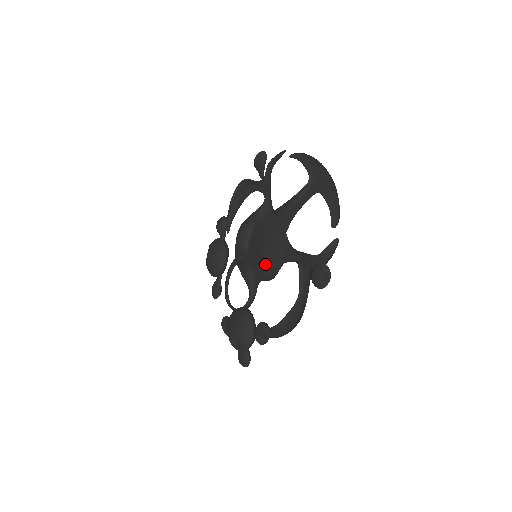
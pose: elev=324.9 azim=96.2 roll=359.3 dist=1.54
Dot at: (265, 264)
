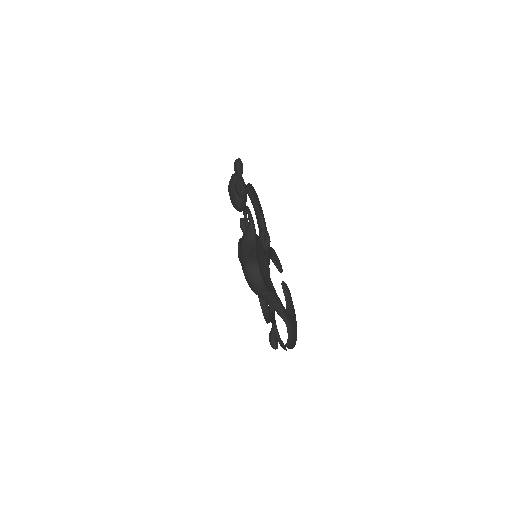
Dot at: occluded
